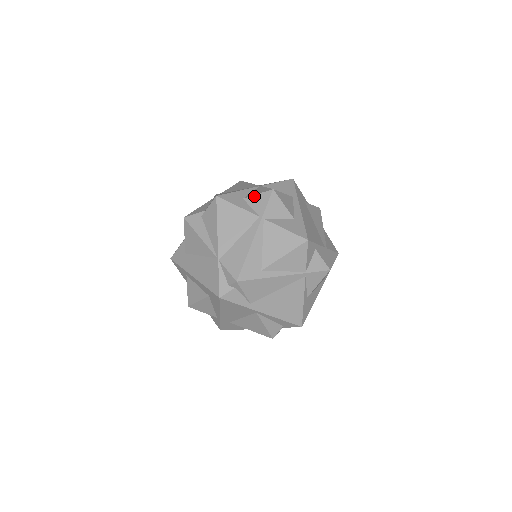
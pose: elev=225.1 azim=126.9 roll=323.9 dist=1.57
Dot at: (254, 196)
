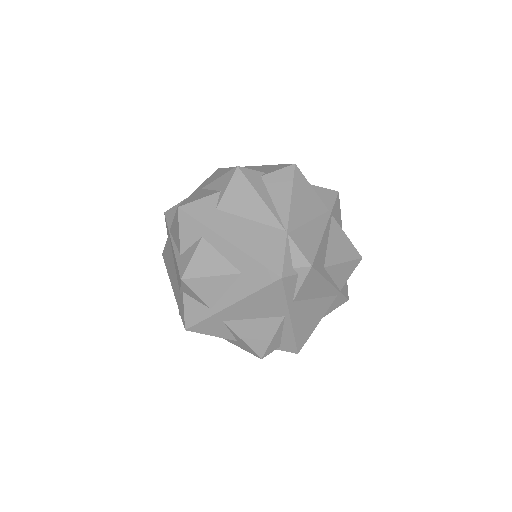
Dot at: (320, 188)
